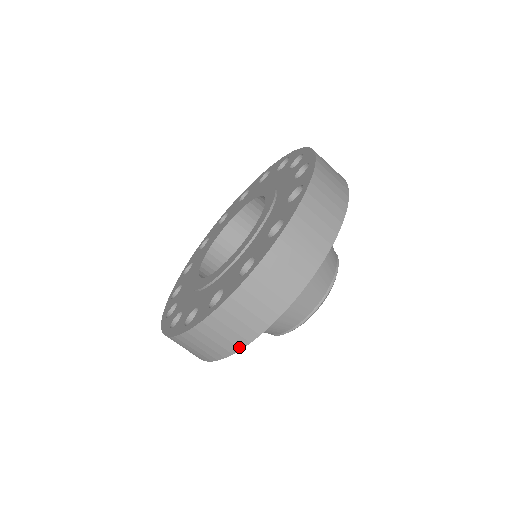
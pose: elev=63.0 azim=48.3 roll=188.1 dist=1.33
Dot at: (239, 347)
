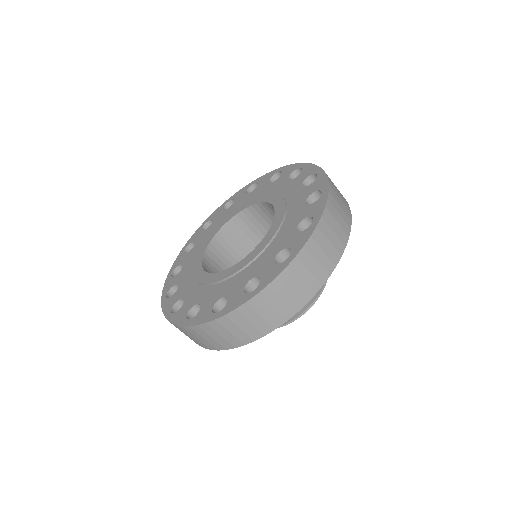
Dot at: (204, 347)
